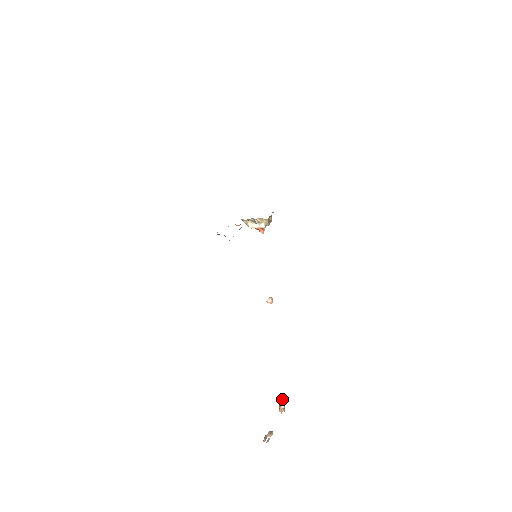
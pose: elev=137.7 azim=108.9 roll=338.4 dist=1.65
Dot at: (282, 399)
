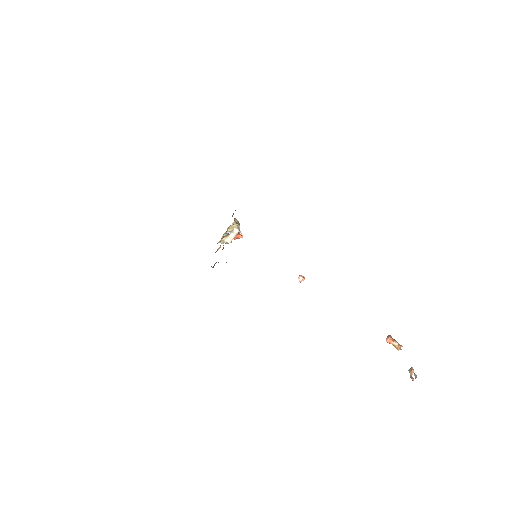
Dot at: (390, 339)
